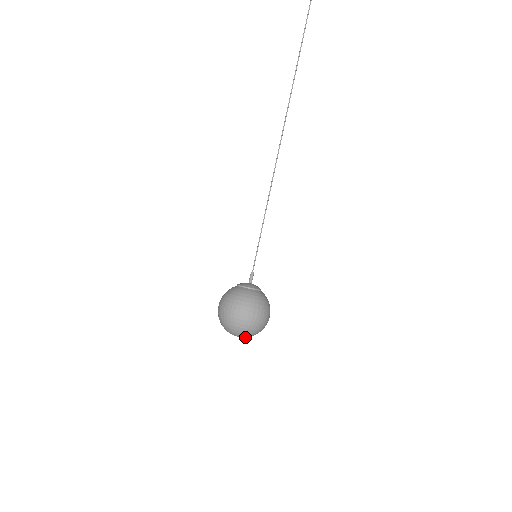
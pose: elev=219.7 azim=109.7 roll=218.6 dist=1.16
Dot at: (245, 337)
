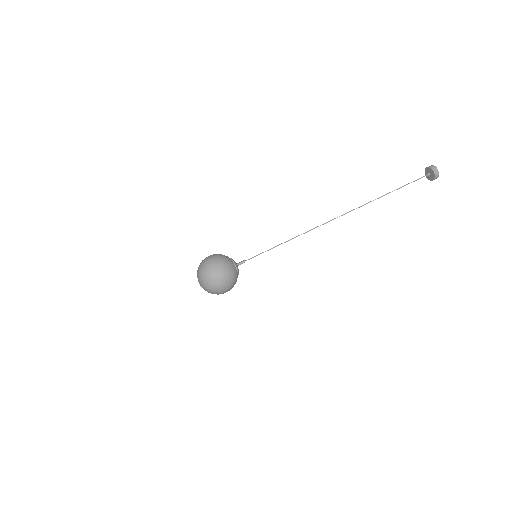
Dot at: (202, 286)
